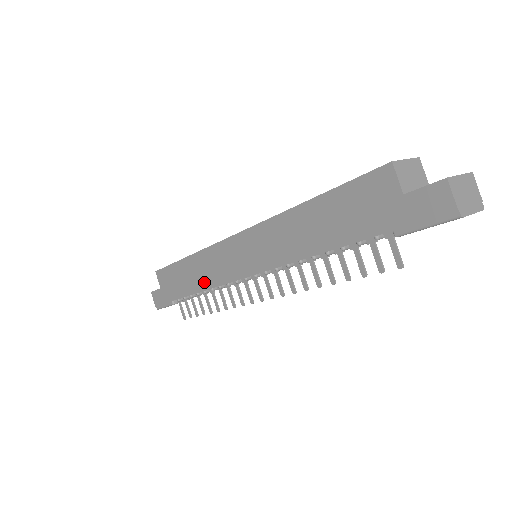
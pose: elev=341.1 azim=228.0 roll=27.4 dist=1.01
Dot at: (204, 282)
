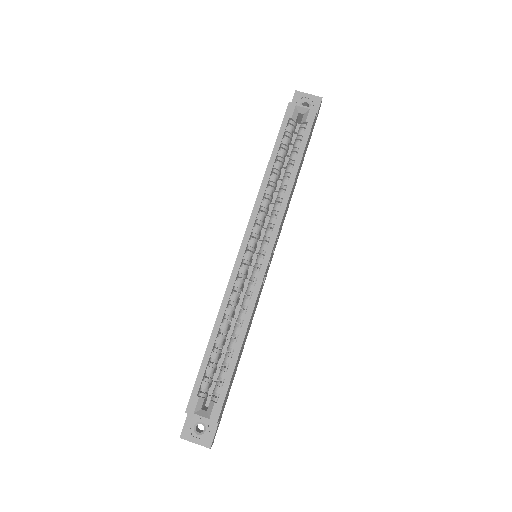
Dot at: occluded
